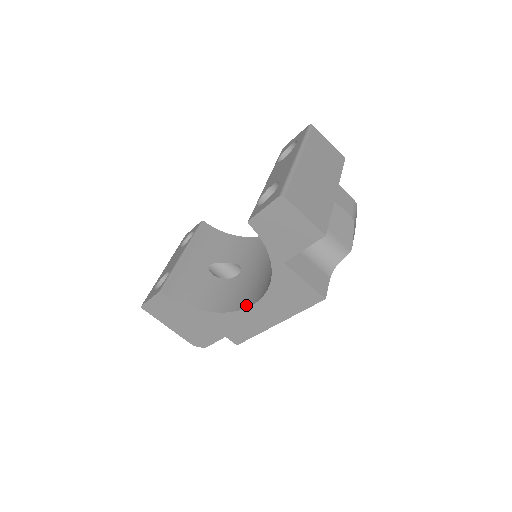
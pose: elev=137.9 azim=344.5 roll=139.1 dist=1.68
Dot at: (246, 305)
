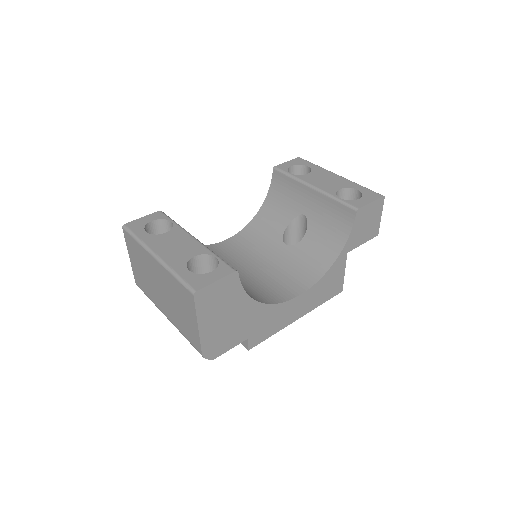
Dot at: (289, 296)
